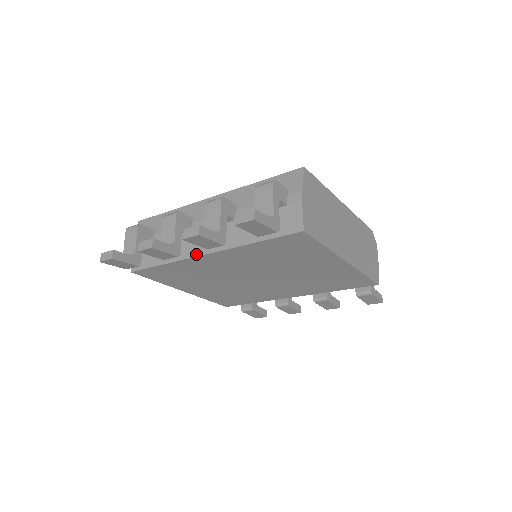
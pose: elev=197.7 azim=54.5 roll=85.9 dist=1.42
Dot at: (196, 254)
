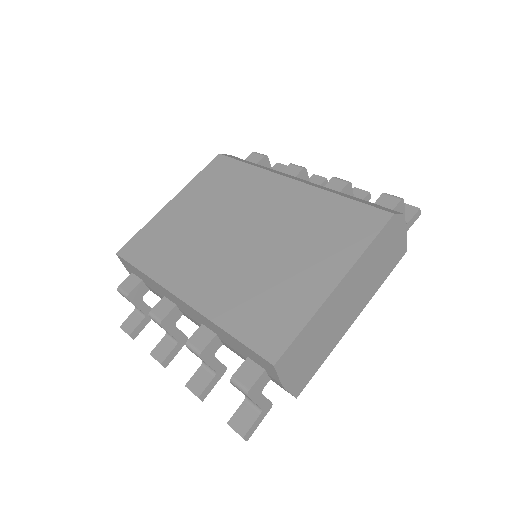
Dot at: occluded
